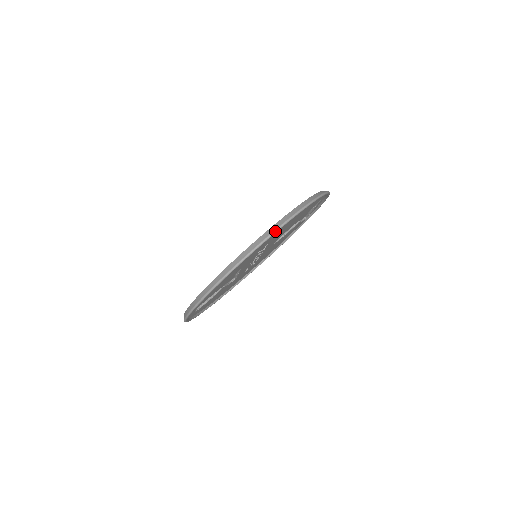
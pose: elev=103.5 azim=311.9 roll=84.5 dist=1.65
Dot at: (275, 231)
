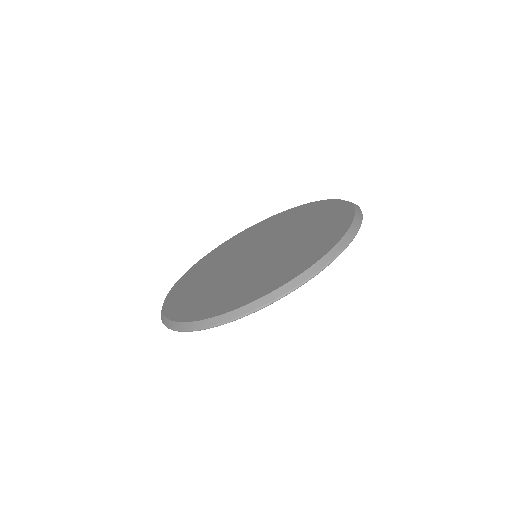
Dot at: (288, 293)
